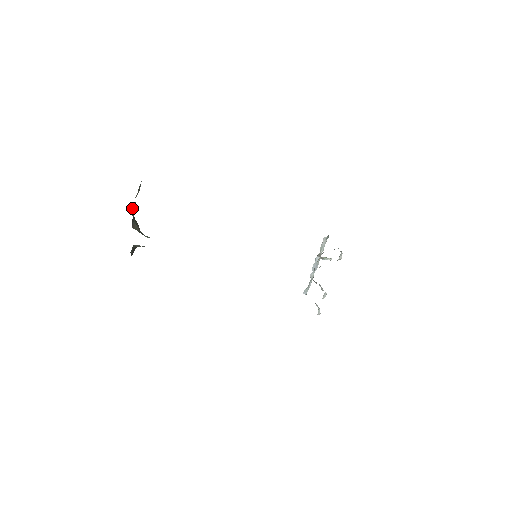
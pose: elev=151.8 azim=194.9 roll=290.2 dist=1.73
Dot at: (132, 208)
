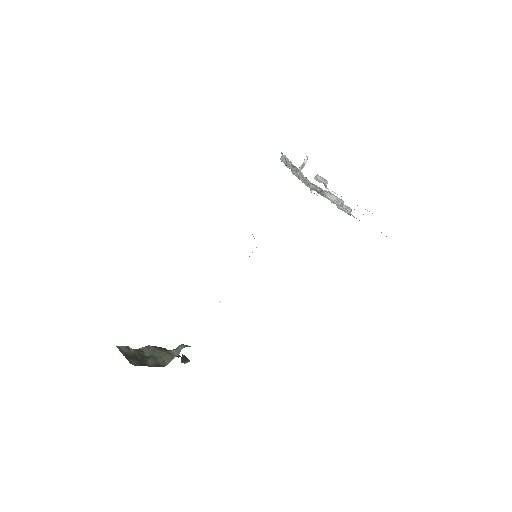
Dot at: (141, 354)
